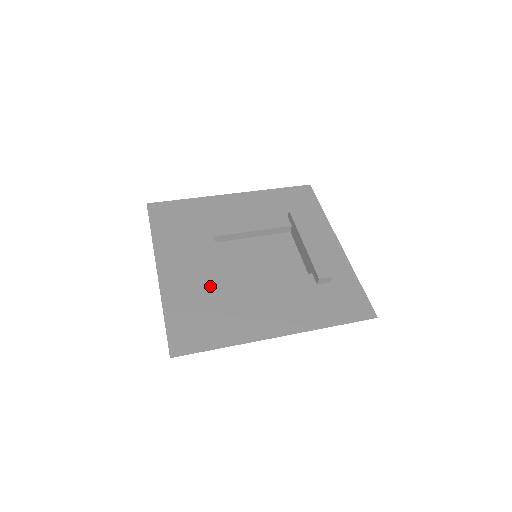
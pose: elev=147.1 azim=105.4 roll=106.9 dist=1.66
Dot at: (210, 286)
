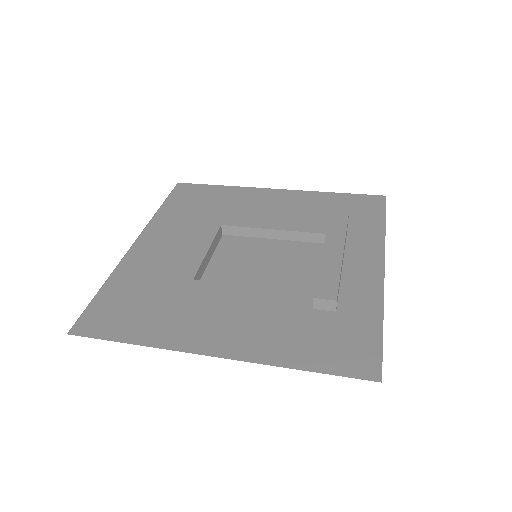
Dot at: (175, 273)
